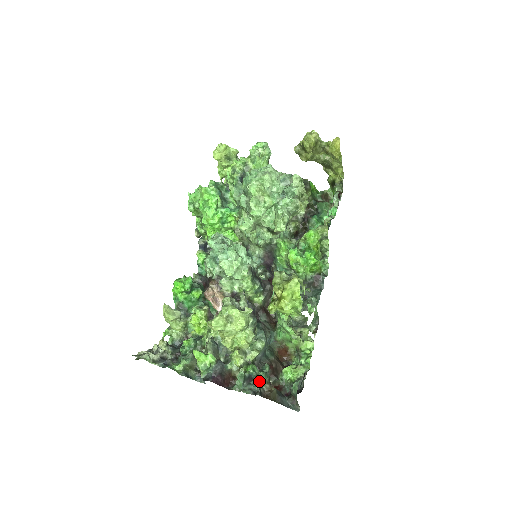
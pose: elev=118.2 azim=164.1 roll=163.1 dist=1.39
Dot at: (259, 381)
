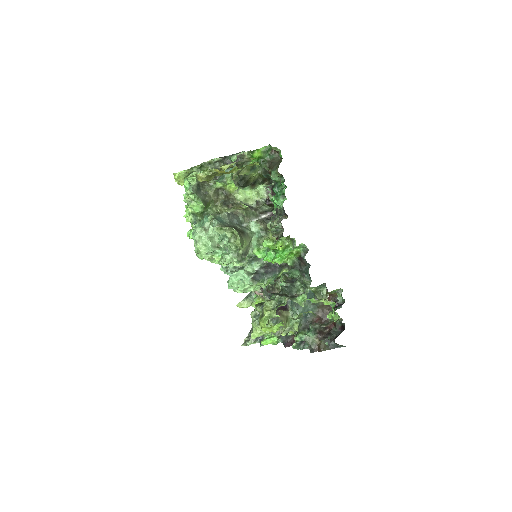
Dot at: (308, 342)
